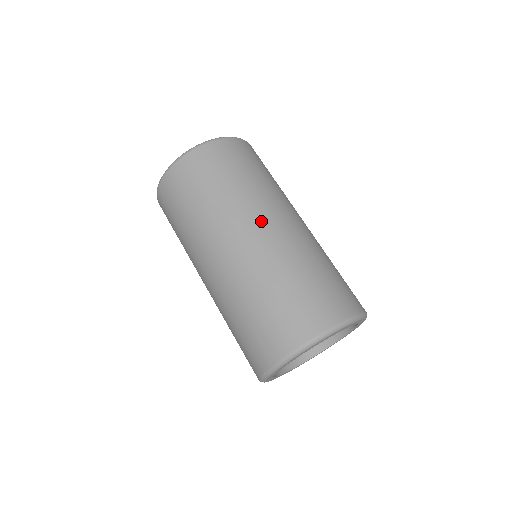
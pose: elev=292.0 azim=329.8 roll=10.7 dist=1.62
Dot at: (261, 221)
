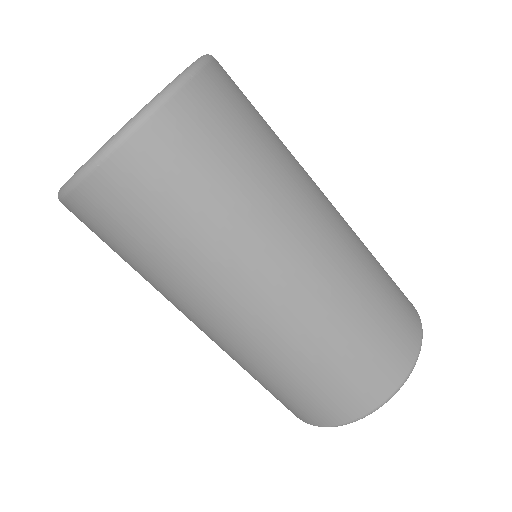
Dot at: (260, 290)
